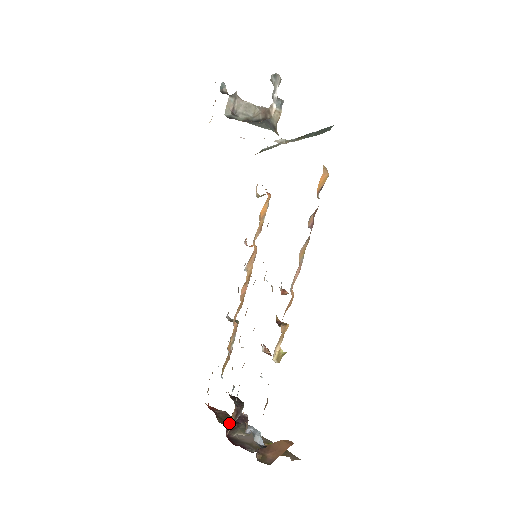
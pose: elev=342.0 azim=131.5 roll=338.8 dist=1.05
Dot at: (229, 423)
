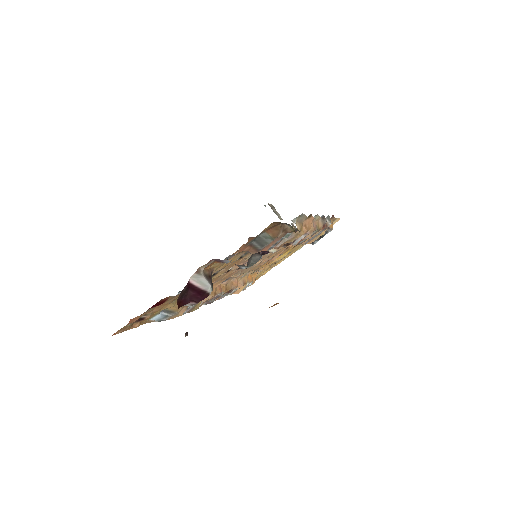
Dot at: (179, 301)
